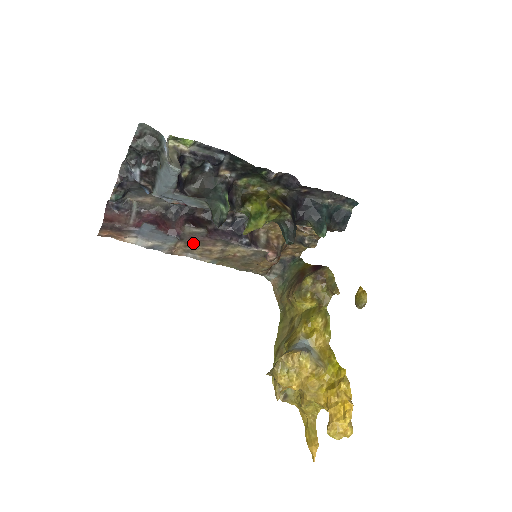
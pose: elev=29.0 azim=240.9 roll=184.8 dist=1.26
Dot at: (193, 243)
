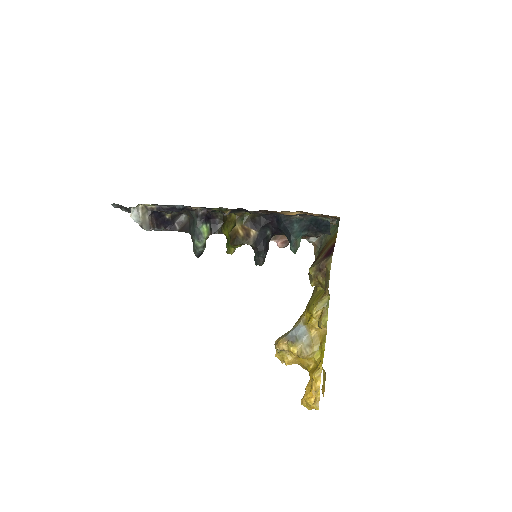
Dot at: occluded
